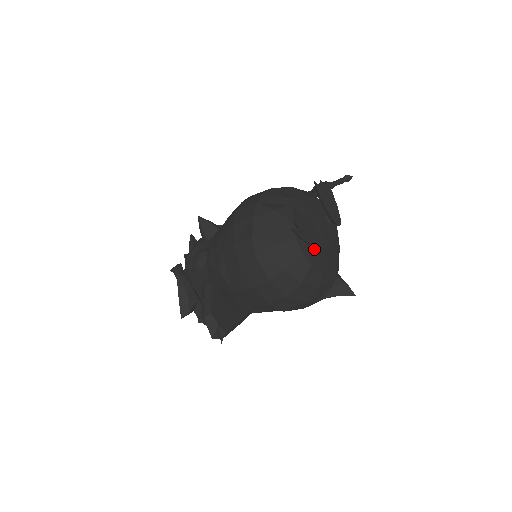
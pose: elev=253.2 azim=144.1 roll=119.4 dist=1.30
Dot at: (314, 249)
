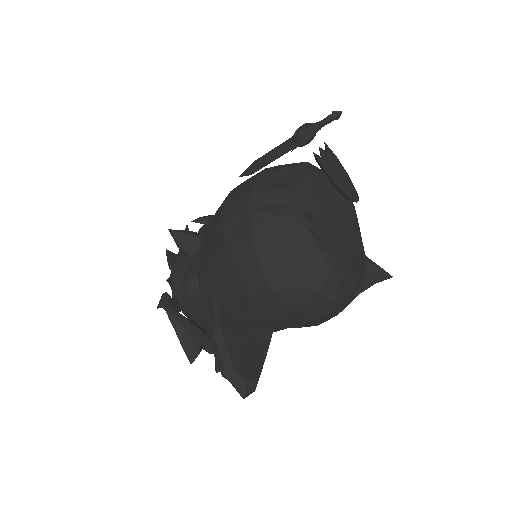
Dot at: occluded
